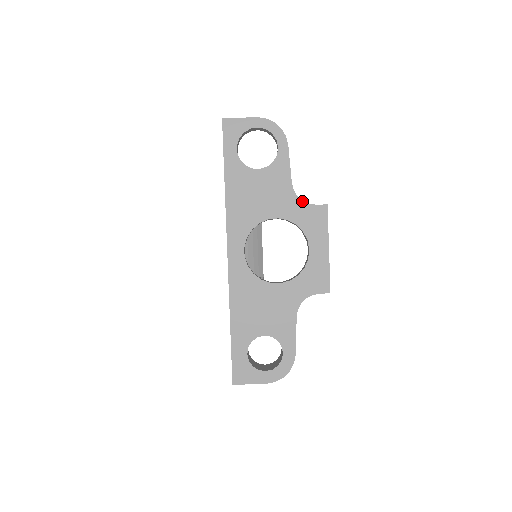
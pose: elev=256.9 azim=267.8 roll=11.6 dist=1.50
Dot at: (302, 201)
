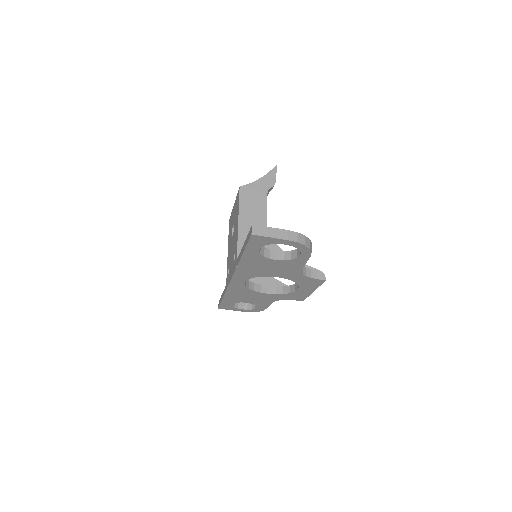
Dot at: (305, 276)
